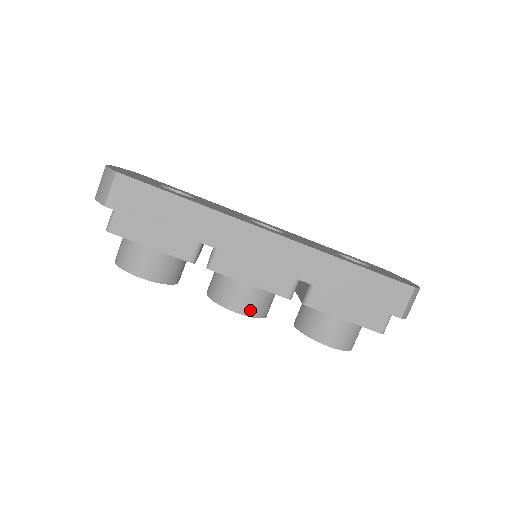
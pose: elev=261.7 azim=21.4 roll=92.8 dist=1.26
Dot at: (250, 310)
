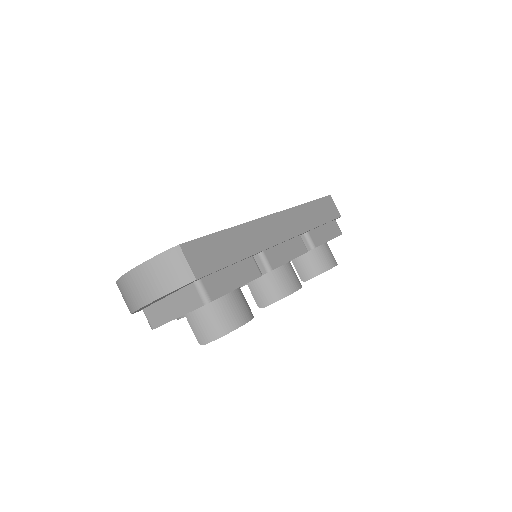
Dot at: (299, 282)
